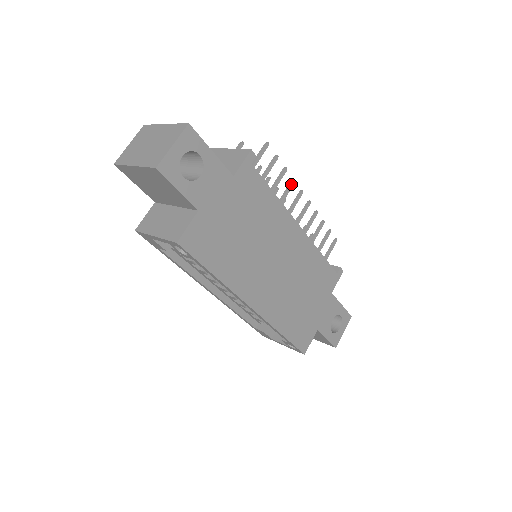
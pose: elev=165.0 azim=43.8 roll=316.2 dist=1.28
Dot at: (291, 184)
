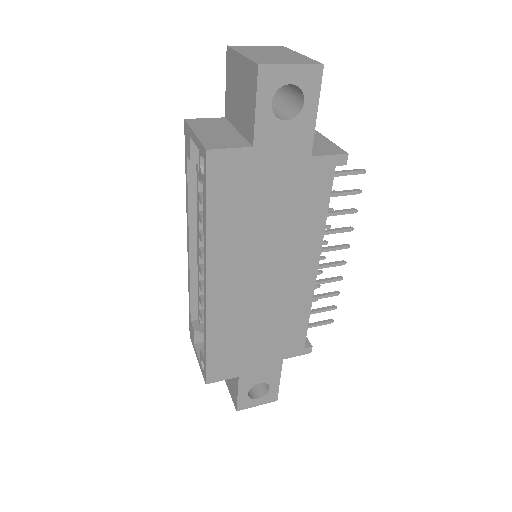
Dot at: (347, 228)
